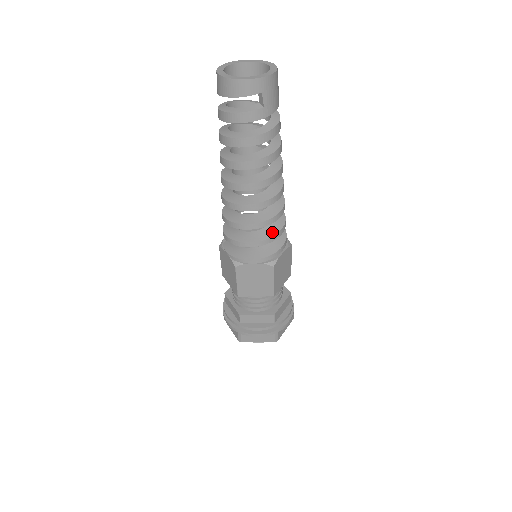
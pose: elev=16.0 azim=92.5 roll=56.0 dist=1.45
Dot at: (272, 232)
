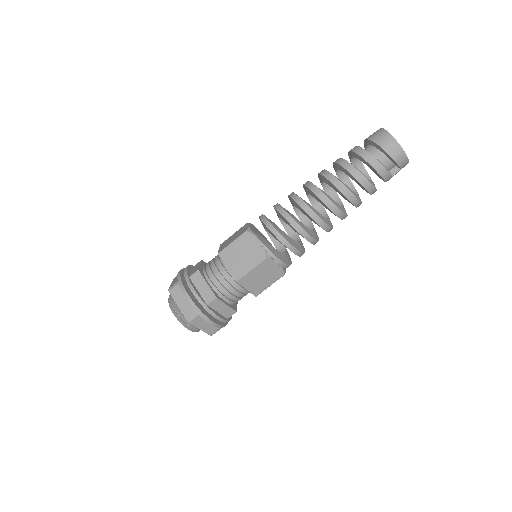
Dot at: (303, 249)
